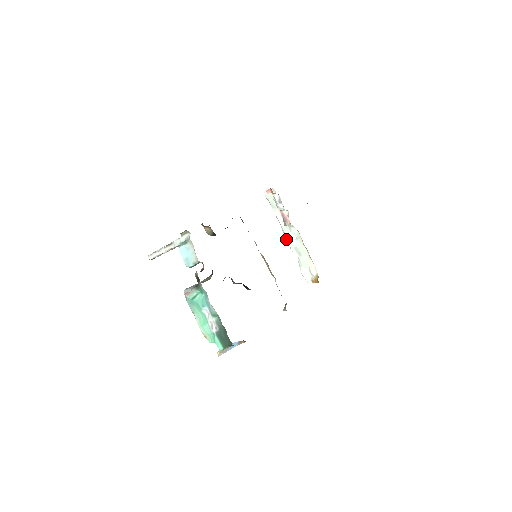
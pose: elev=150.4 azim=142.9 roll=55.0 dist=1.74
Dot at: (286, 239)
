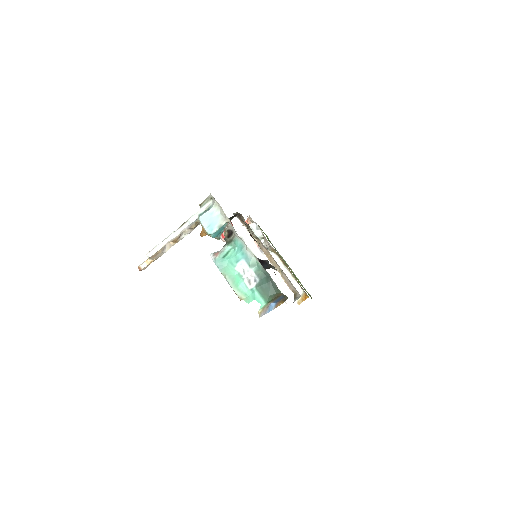
Dot at: occluded
